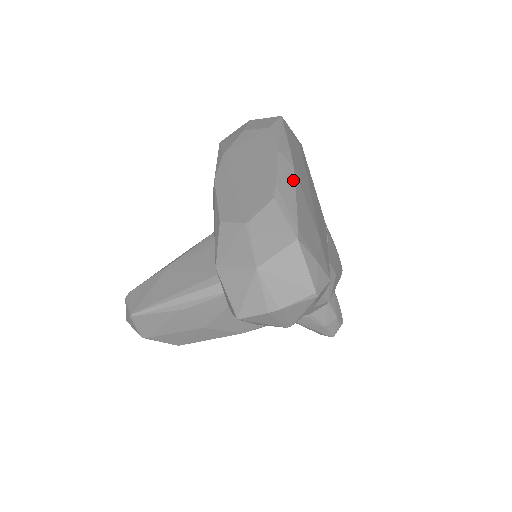
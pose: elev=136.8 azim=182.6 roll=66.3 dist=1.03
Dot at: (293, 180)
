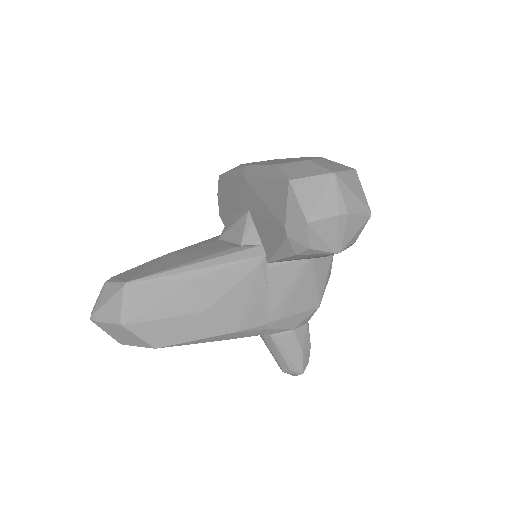
Dot at: occluded
